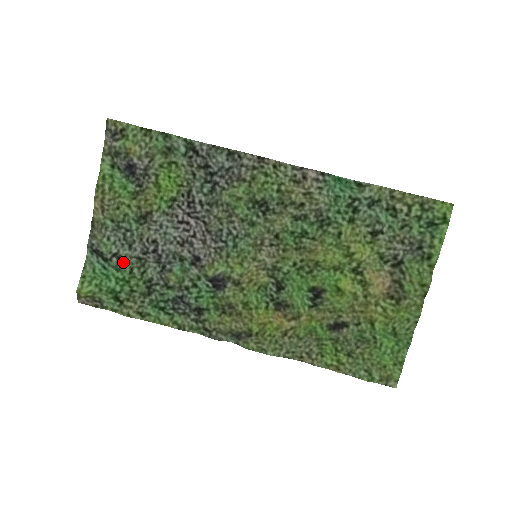
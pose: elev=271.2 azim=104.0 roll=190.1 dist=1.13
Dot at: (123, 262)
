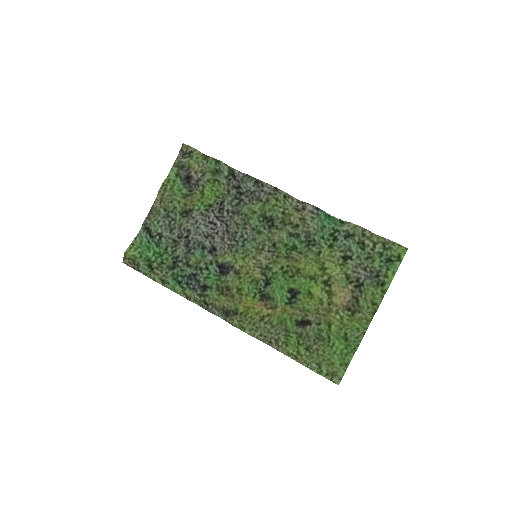
Dot at: (163, 240)
